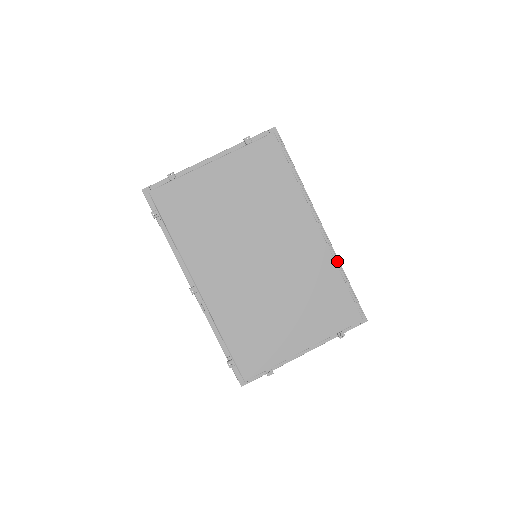
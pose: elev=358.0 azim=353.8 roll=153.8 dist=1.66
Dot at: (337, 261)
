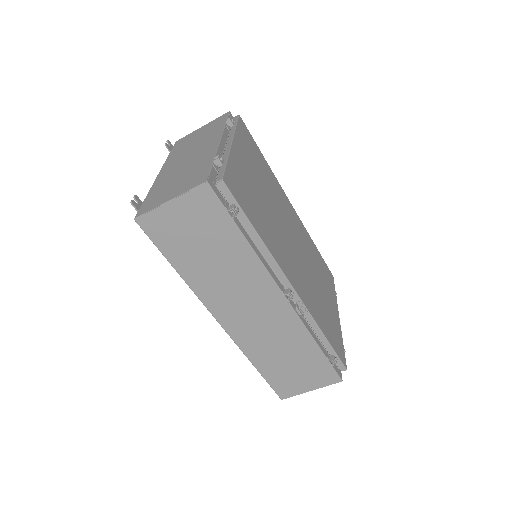
Dot at: occluded
